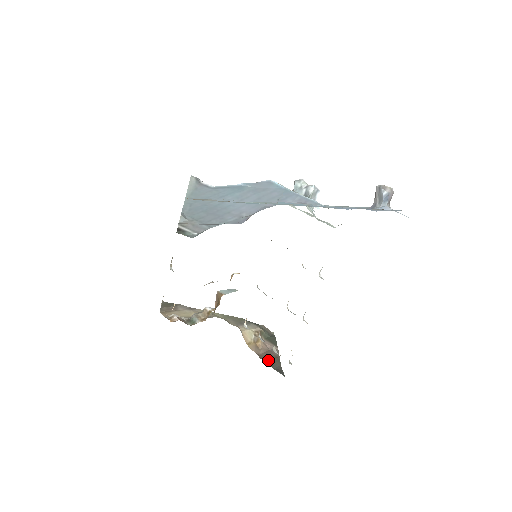
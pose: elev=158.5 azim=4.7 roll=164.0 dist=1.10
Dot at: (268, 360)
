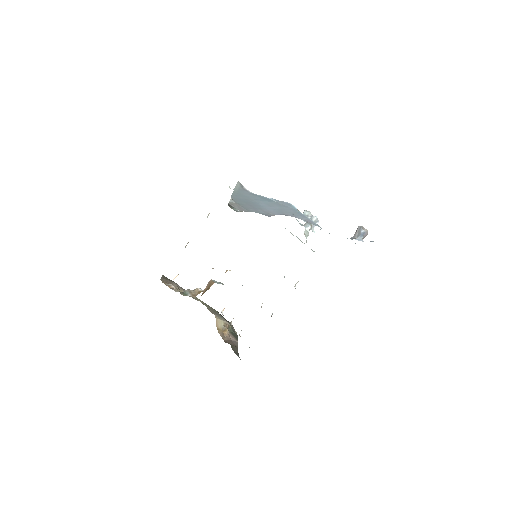
Dot at: (230, 344)
